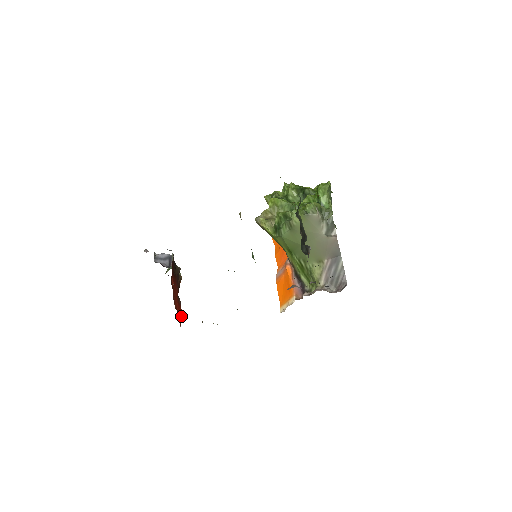
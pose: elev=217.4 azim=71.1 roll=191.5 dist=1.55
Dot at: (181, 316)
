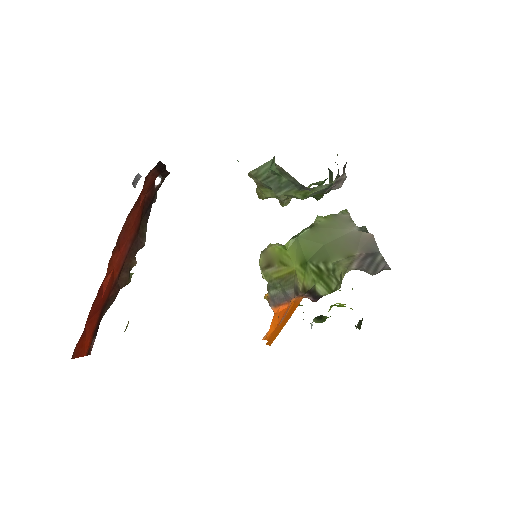
Dot at: (81, 355)
